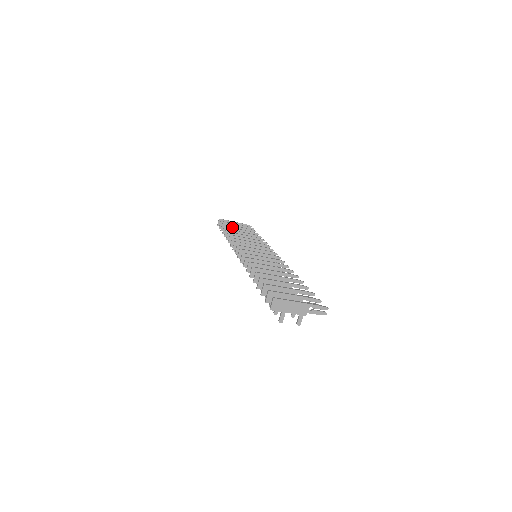
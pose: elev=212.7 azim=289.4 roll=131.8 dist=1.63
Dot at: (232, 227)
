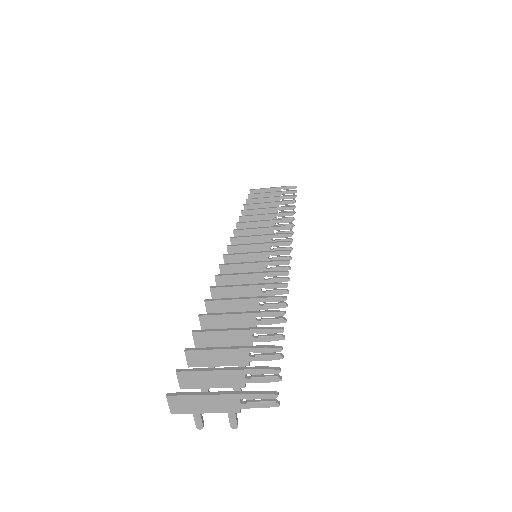
Dot at: (260, 200)
